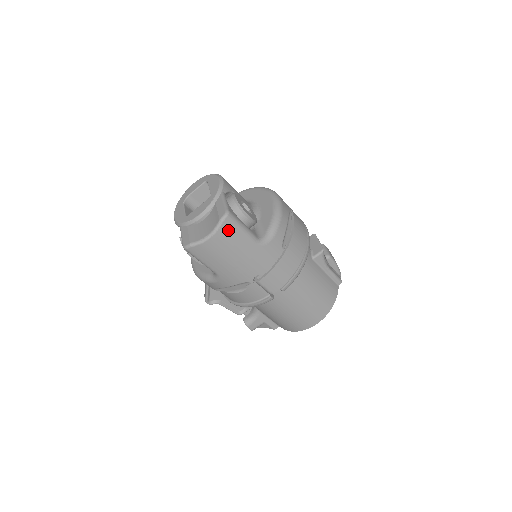
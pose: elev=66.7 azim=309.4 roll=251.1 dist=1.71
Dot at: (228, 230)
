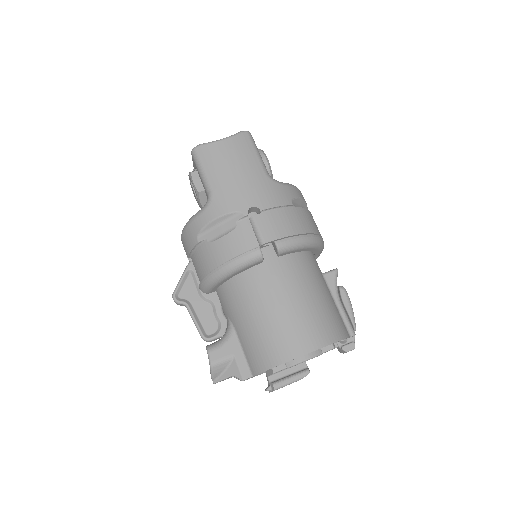
Dot at: (243, 142)
